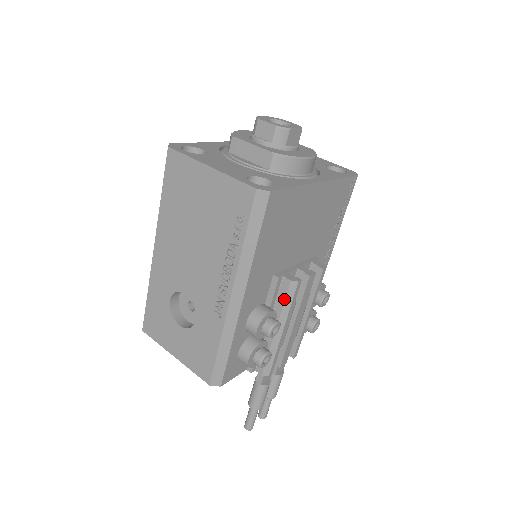
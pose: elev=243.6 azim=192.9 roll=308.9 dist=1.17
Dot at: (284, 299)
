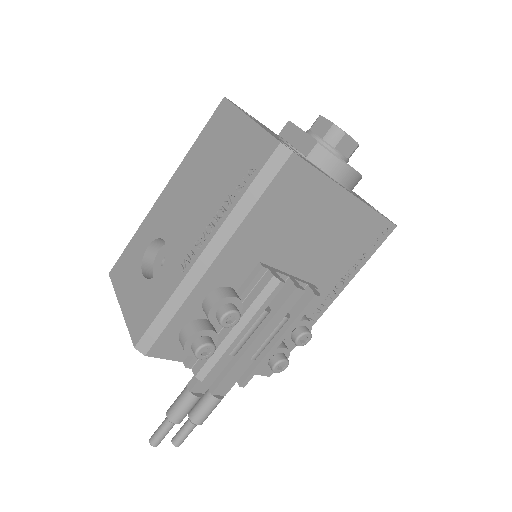
Dot at: (258, 294)
